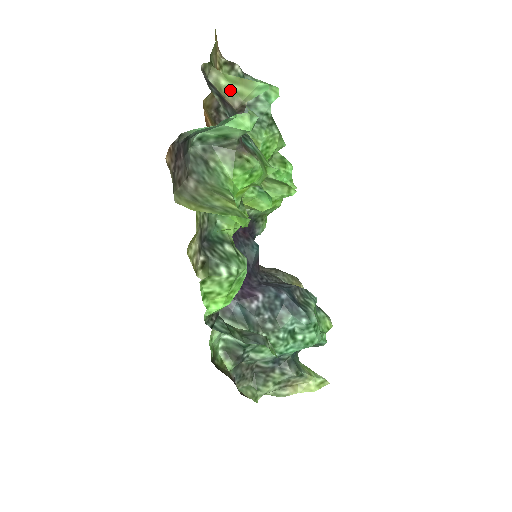
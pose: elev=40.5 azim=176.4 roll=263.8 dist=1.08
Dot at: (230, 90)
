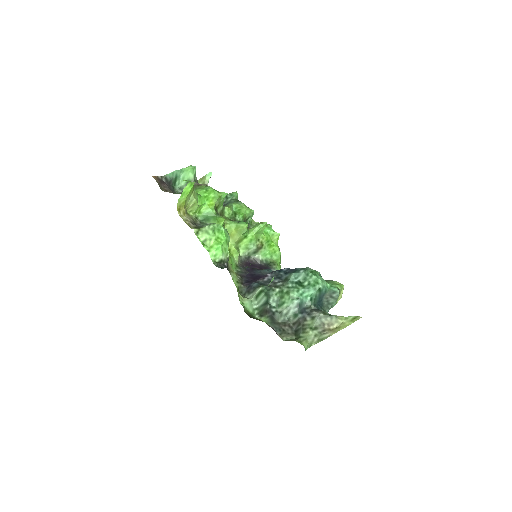
Dot at: occluded
